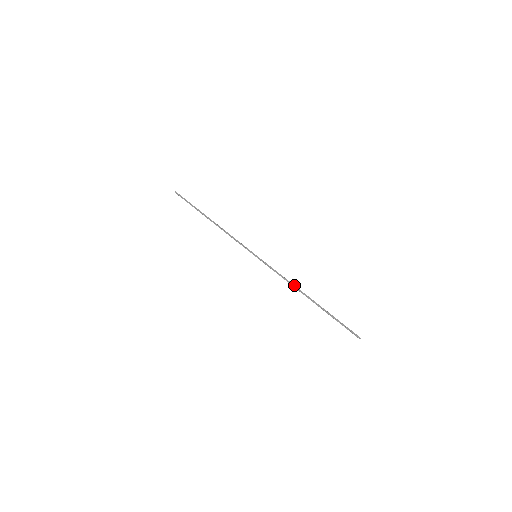
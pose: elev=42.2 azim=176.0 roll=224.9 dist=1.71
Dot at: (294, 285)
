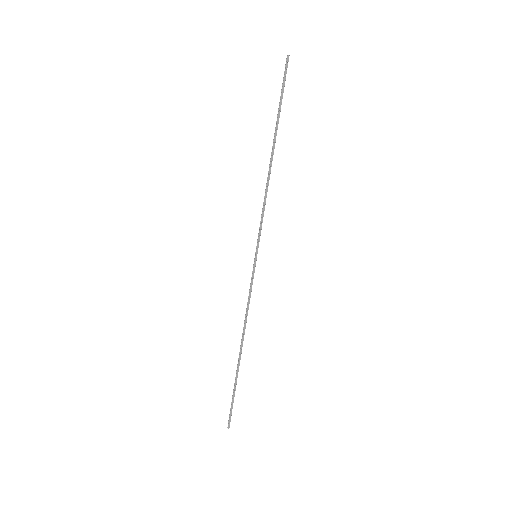
Dot at: occluded
